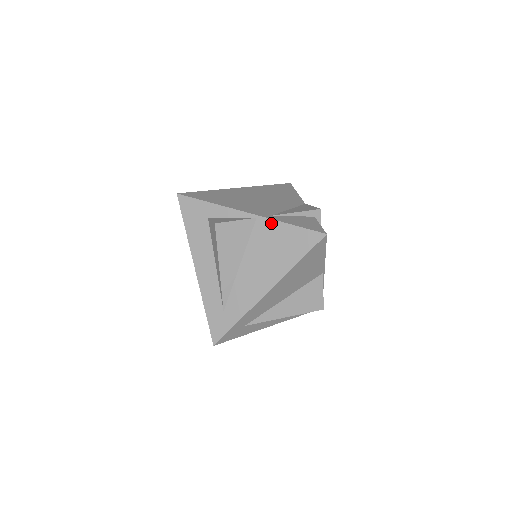
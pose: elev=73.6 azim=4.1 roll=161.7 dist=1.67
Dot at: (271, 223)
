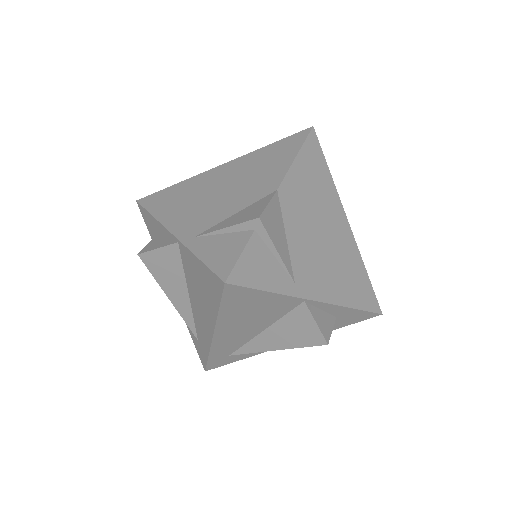
Dot at: (187, 252)
